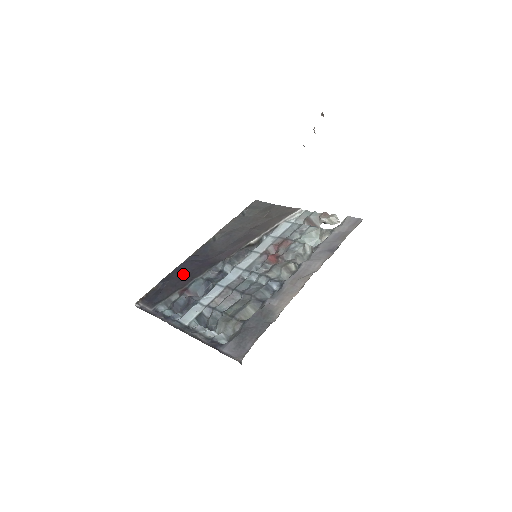
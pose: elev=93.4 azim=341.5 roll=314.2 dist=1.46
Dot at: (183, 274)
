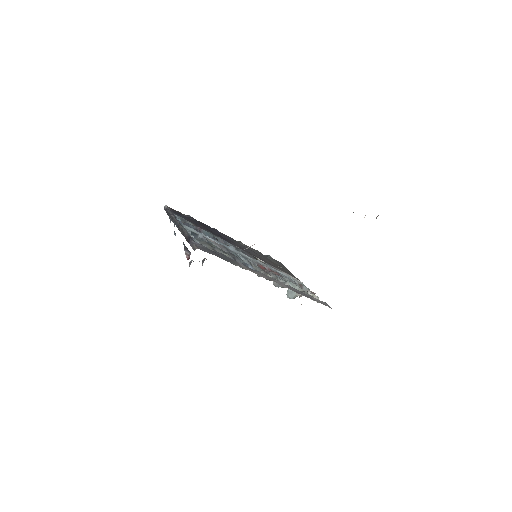
Dot at: (206, 227)
